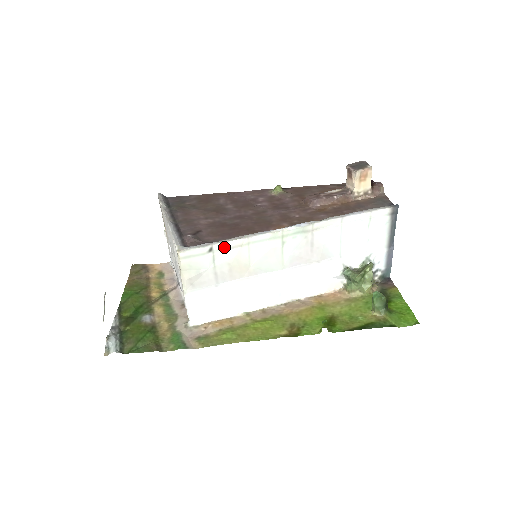
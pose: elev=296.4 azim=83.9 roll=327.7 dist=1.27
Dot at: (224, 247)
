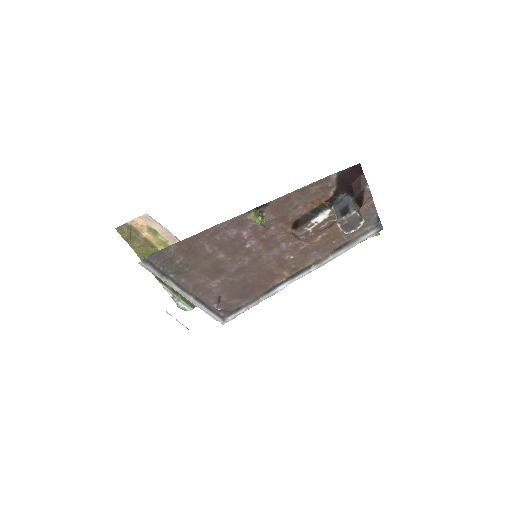
Dot at: (249, 306)
